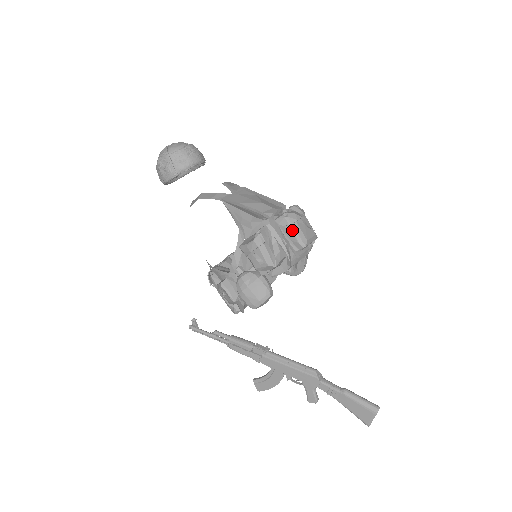
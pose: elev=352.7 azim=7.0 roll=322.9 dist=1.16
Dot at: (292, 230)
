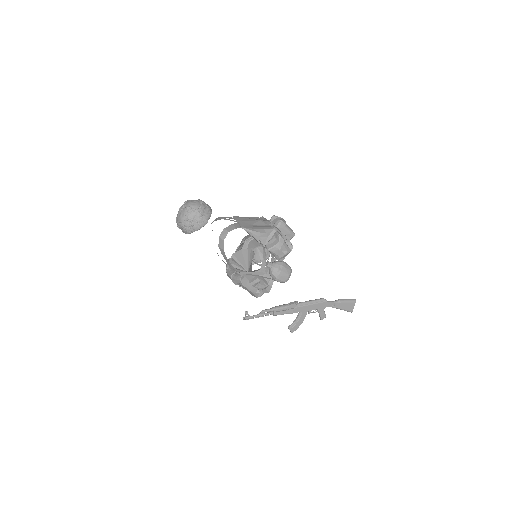
Dot at: (287, 228)
